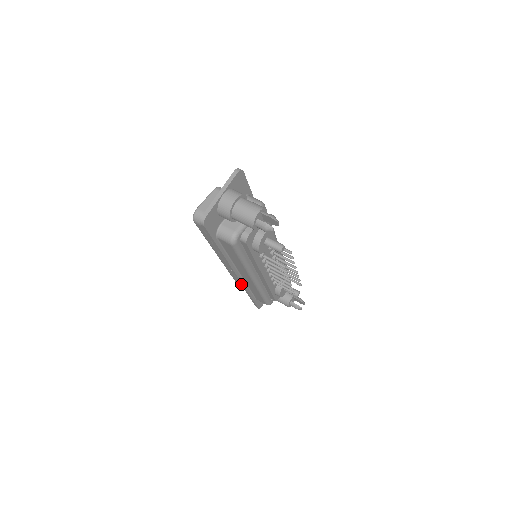
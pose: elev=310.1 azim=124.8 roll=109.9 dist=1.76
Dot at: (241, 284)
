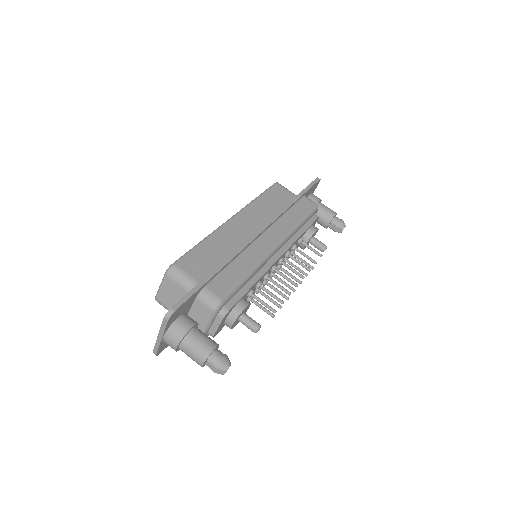
Dot at: occluded
